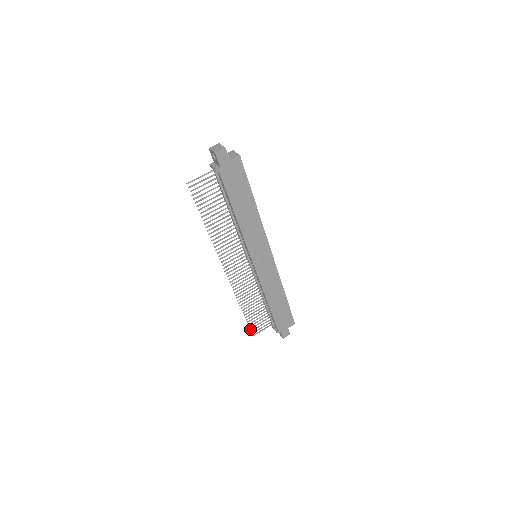
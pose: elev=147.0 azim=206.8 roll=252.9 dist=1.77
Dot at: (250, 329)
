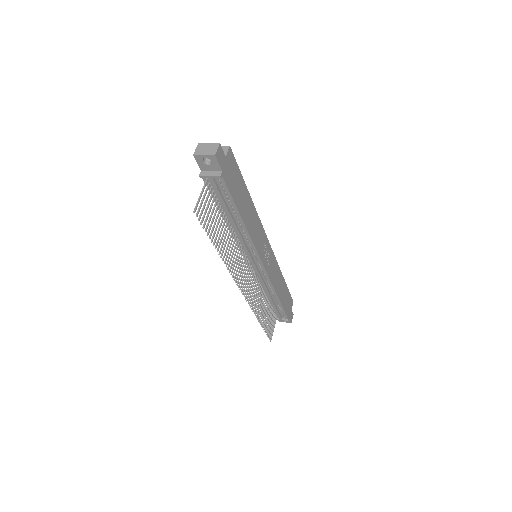
Dot at: (268, 336)
